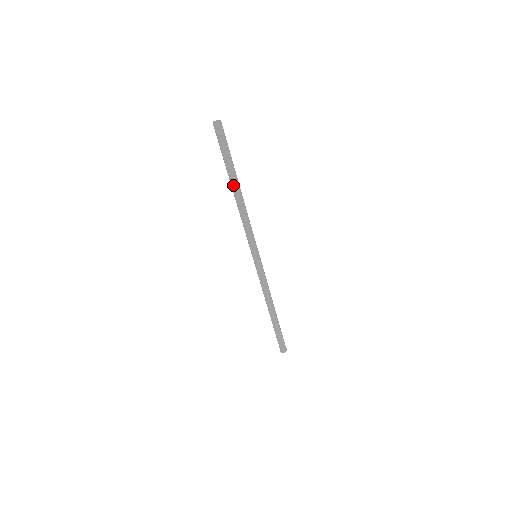
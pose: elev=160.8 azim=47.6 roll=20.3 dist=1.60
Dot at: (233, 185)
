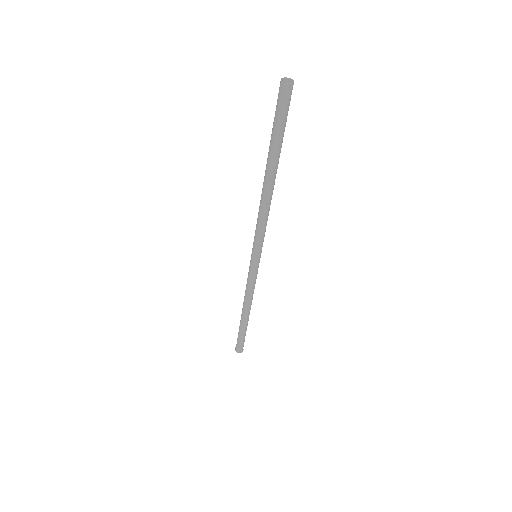
Dot at: (272, 172)
